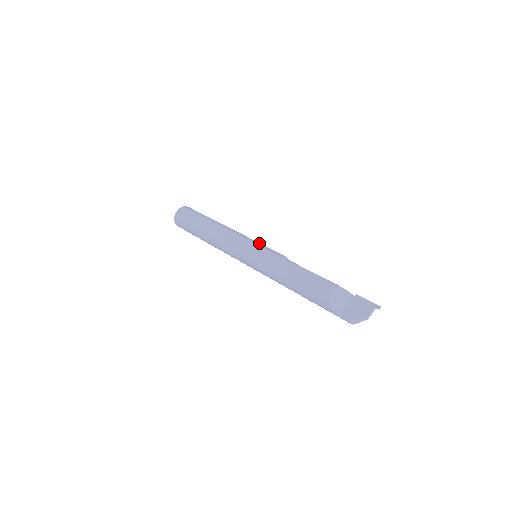
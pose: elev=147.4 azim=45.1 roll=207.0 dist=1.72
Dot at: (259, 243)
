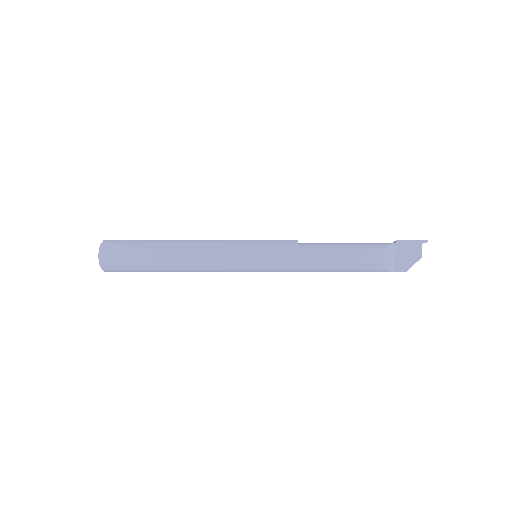
Dot at: (254, 244)
